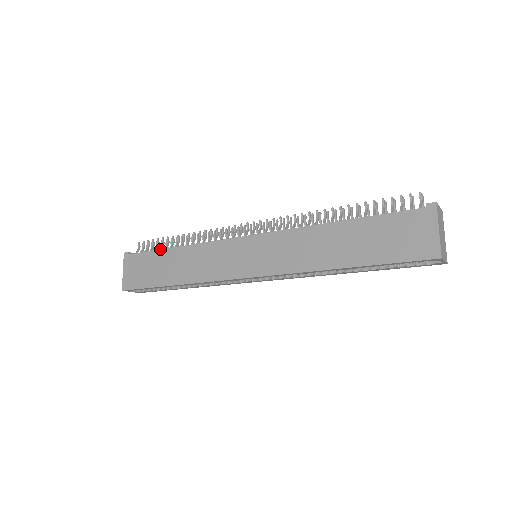
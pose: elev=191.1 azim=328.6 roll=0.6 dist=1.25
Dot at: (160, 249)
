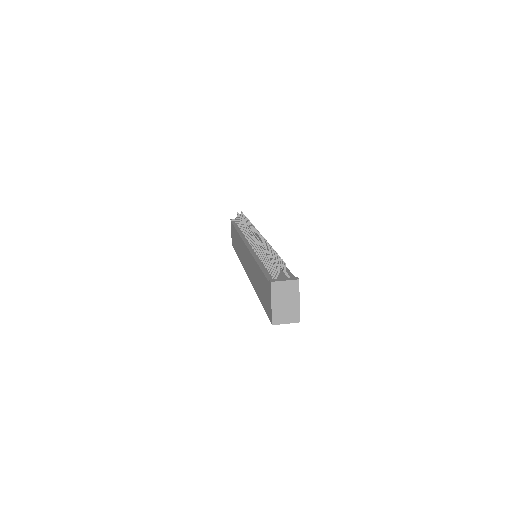
Dot at: (234, 227)
